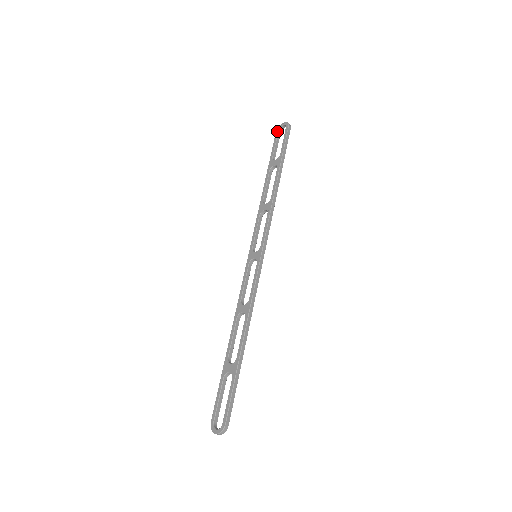
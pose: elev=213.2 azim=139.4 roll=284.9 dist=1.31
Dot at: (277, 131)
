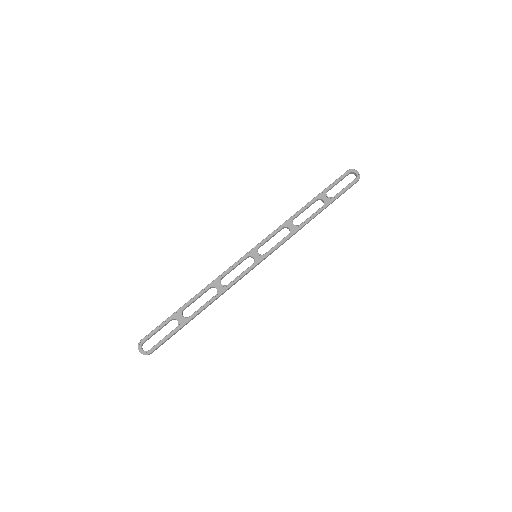
Dot at: (348, 172)
